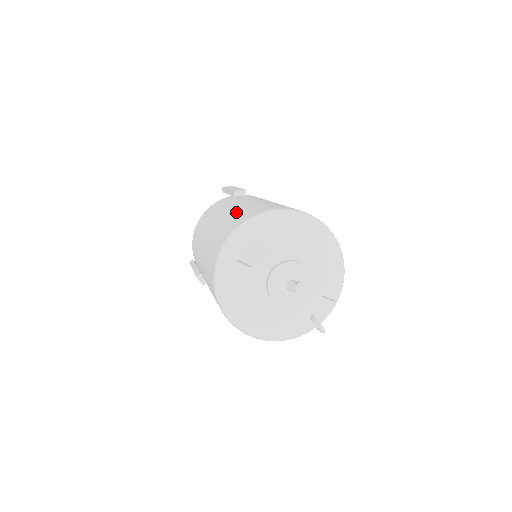
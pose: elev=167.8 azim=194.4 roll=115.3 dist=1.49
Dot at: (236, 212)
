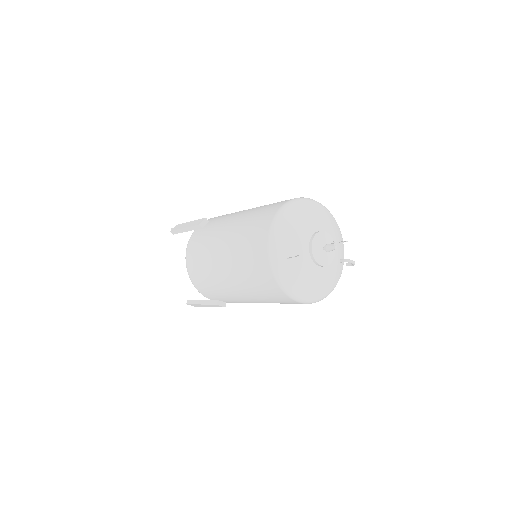
Dot at: (242, 232)
